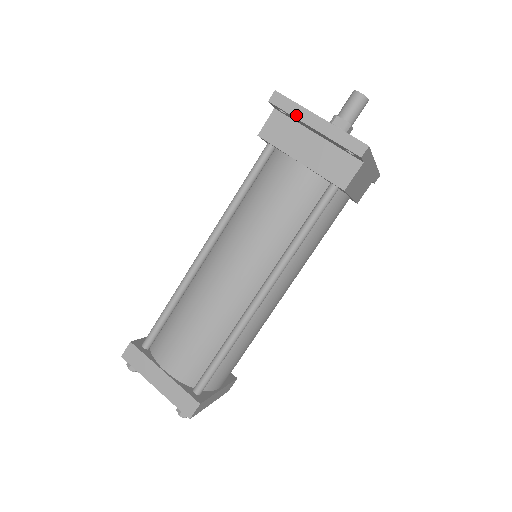
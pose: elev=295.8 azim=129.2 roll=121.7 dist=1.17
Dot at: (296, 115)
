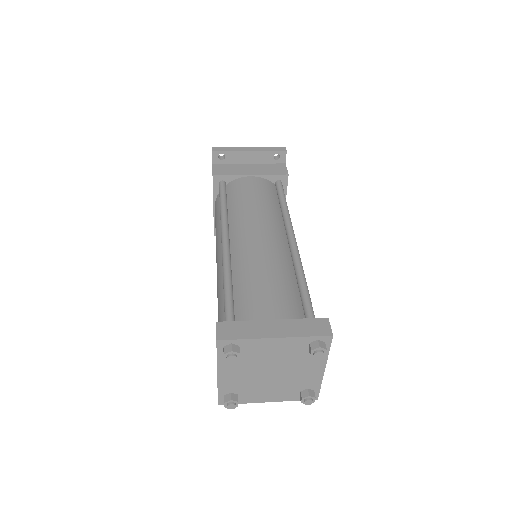
Dot at: (234, 150)
